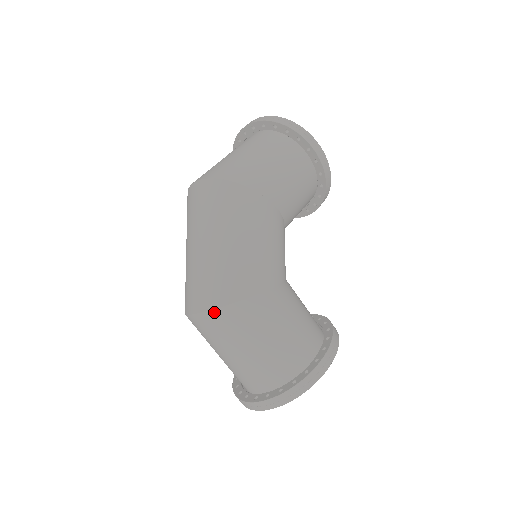
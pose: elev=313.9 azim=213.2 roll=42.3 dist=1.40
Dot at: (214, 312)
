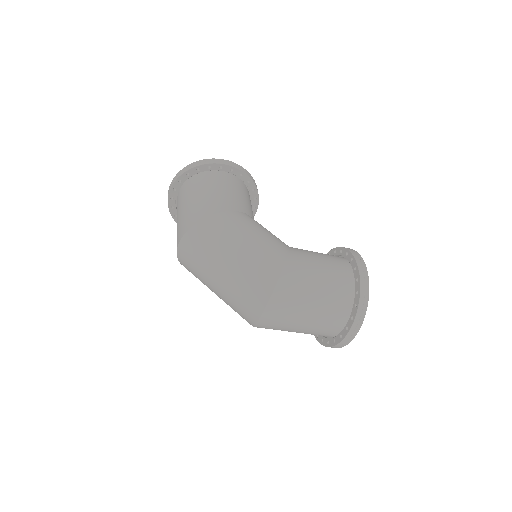
Dot at: (272, 298)
